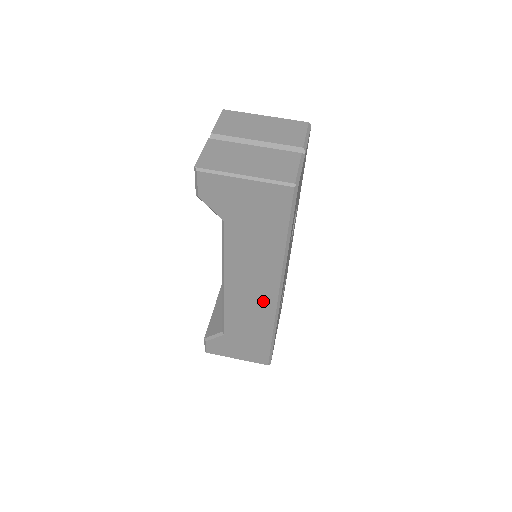
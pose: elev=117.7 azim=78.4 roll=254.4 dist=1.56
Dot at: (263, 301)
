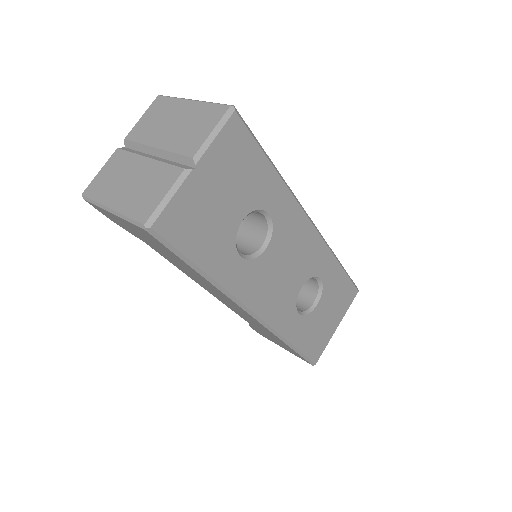
Dot at: (247, 315)
